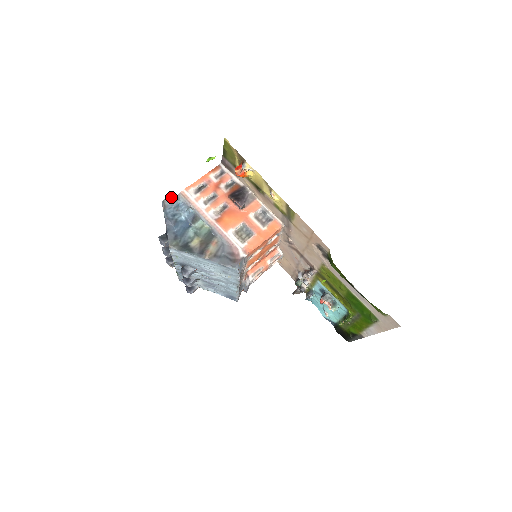
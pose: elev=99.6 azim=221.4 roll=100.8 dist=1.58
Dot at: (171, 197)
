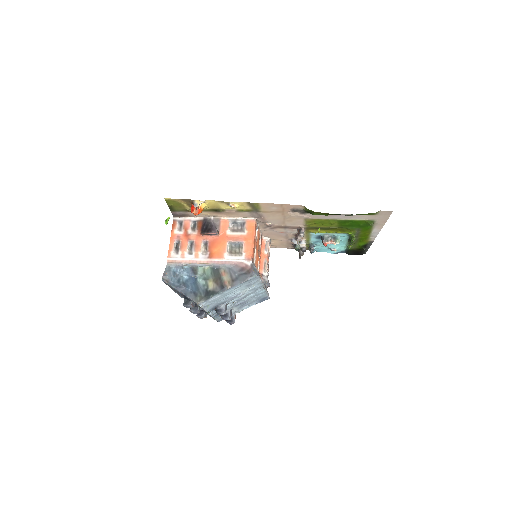
Dot at: (164, 271)
